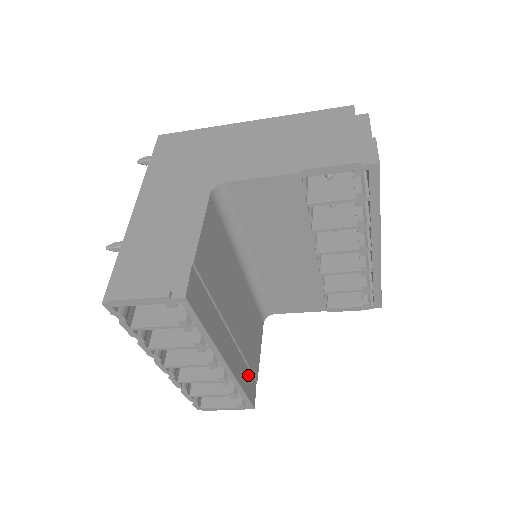
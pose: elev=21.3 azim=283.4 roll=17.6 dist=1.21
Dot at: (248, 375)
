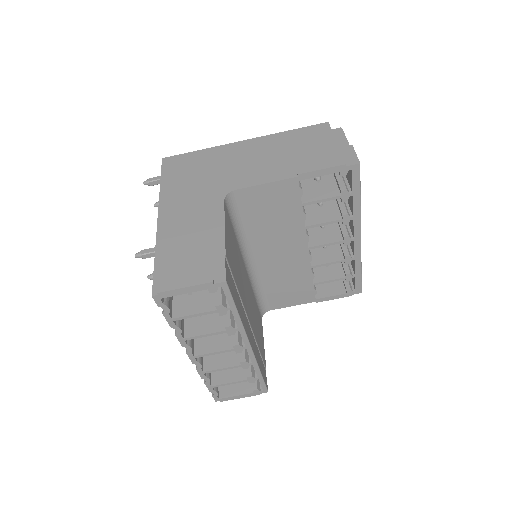
Dot at: (261, 361)
